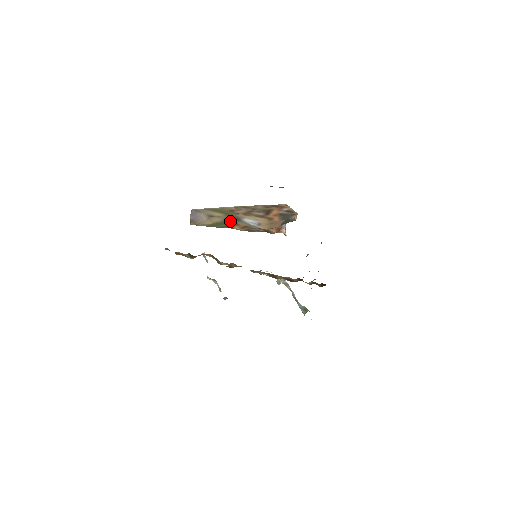
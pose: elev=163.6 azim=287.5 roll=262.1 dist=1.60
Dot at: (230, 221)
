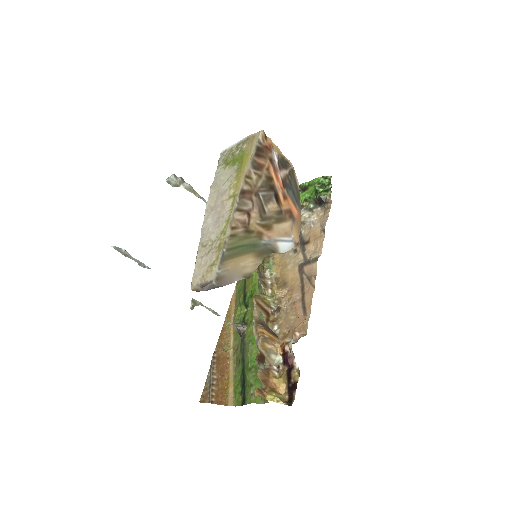
Dot at: occluded
